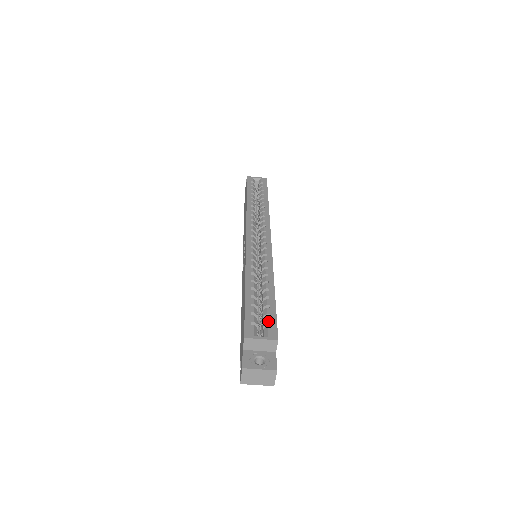
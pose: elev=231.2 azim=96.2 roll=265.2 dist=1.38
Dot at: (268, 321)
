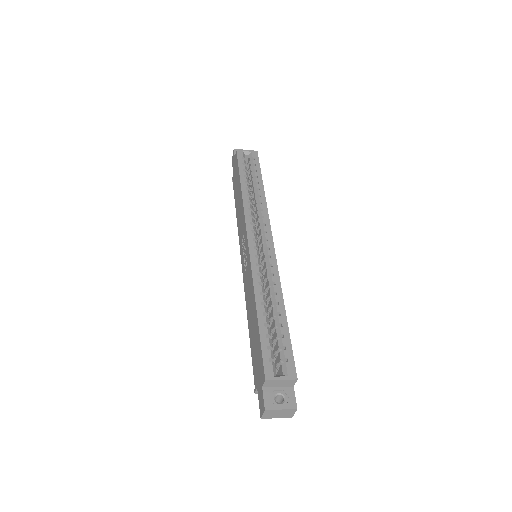
Dot at: (285, 356)
